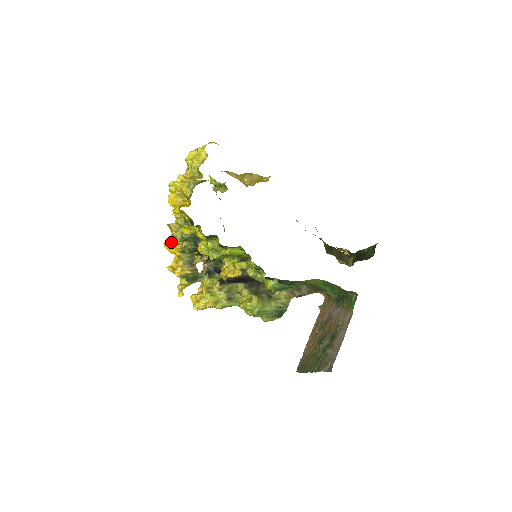
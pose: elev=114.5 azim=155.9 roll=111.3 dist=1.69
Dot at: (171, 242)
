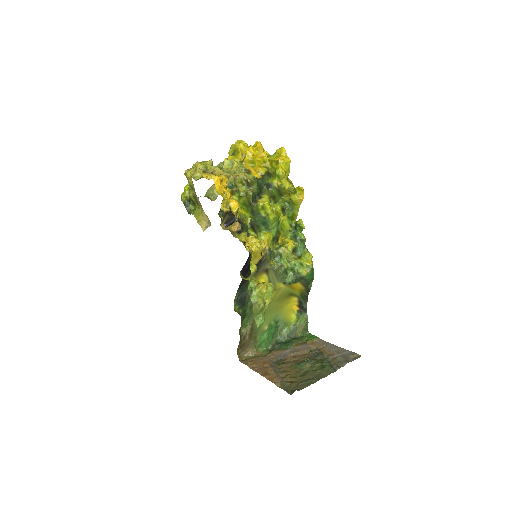
Dot at: (226, 177)
